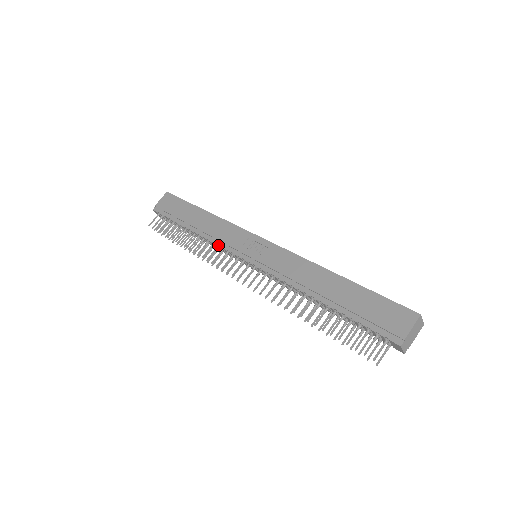
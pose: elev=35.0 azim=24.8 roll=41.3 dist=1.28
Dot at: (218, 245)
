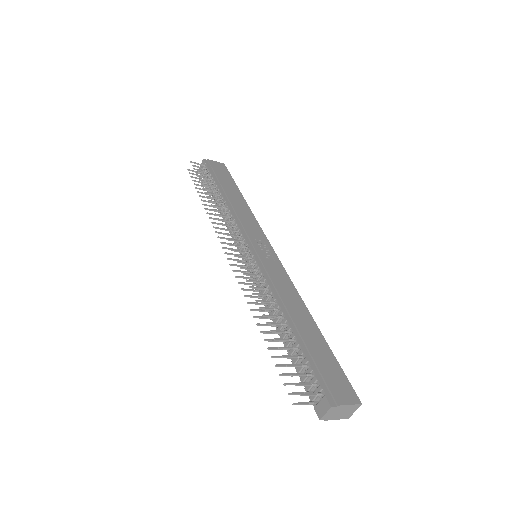
Dot at: (236, 221)
